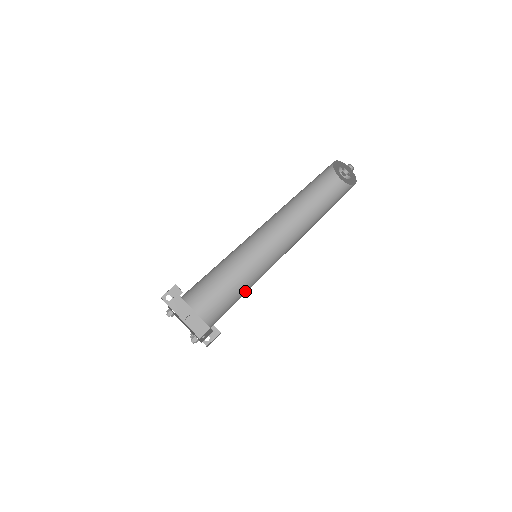
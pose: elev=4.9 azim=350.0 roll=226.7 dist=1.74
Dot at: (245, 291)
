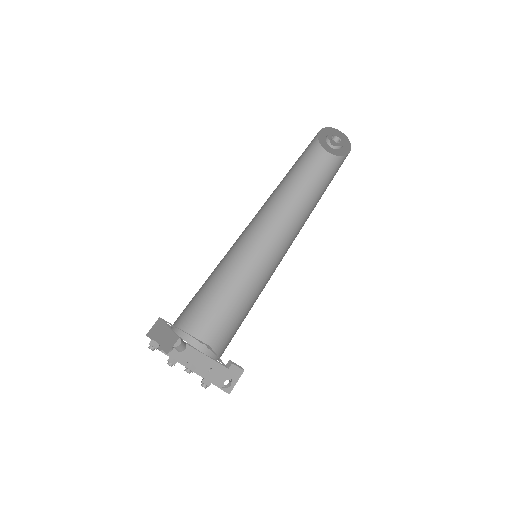
Dot at: occluded
